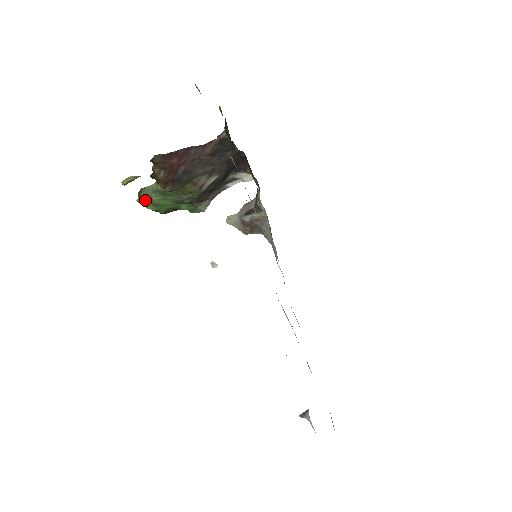
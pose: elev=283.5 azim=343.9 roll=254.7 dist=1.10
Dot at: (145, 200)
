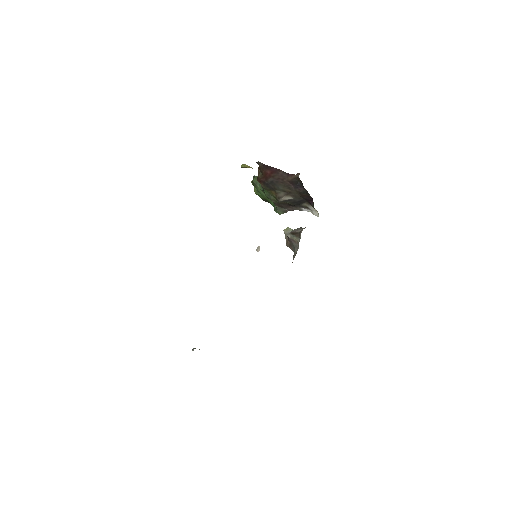
Dot at: (254, 184)
